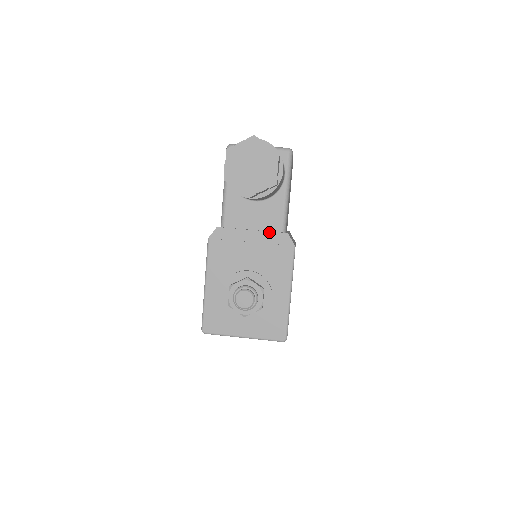
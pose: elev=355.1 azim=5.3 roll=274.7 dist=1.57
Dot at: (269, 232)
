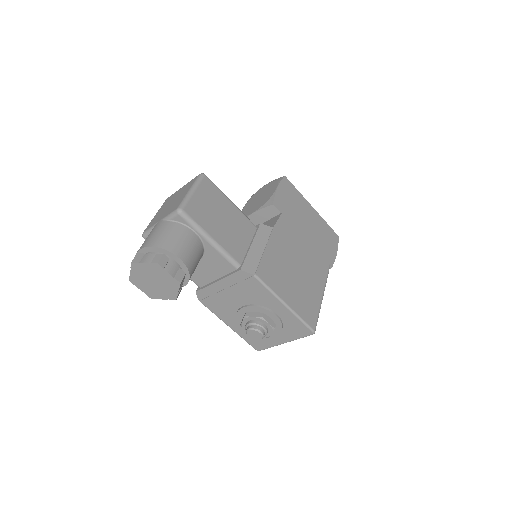
Dot at: (228, 277)
